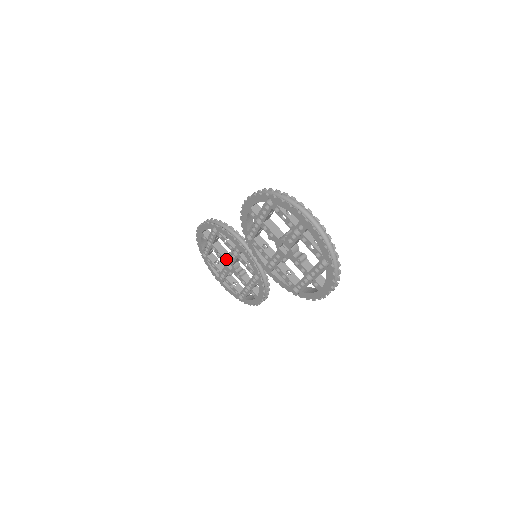
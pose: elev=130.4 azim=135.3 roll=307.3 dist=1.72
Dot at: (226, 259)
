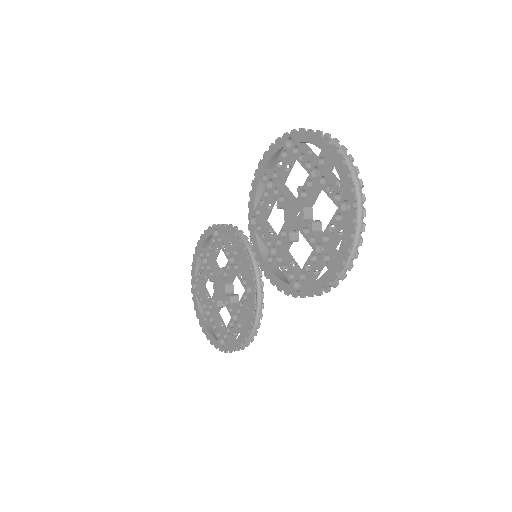
Dot at: (218, 278)
